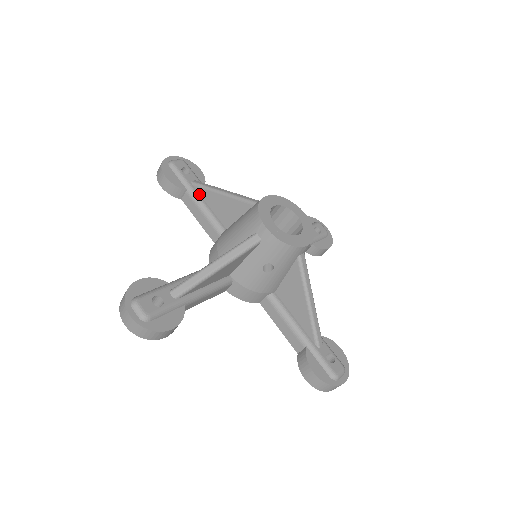
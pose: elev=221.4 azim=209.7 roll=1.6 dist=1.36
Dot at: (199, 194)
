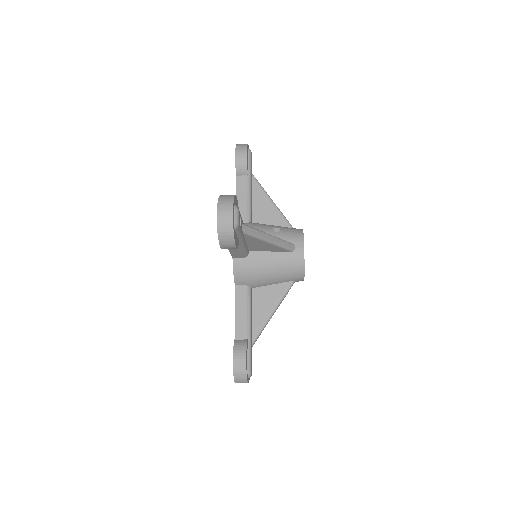
Dot at: (244, 238)
